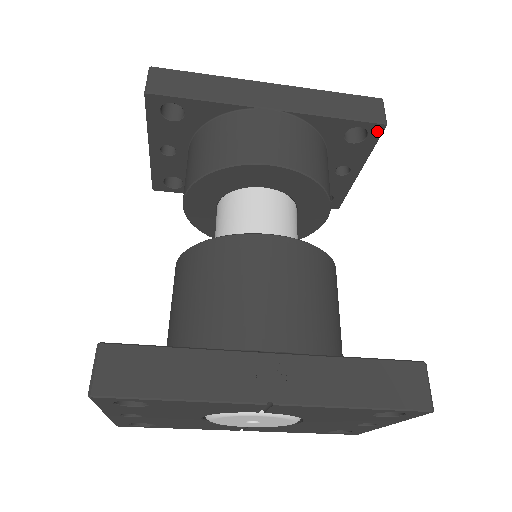
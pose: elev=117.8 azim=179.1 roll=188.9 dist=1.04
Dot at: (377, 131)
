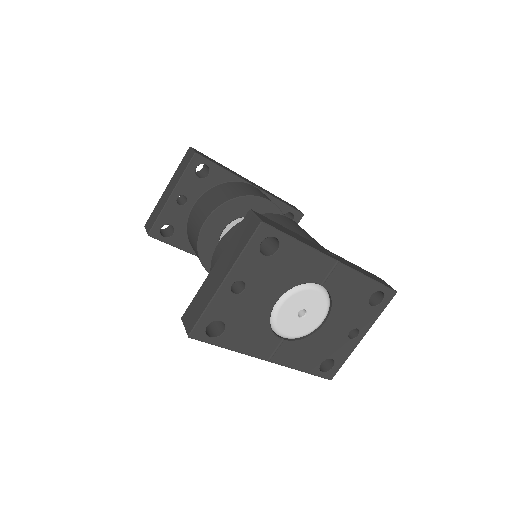
Dot at: (299, 218)
